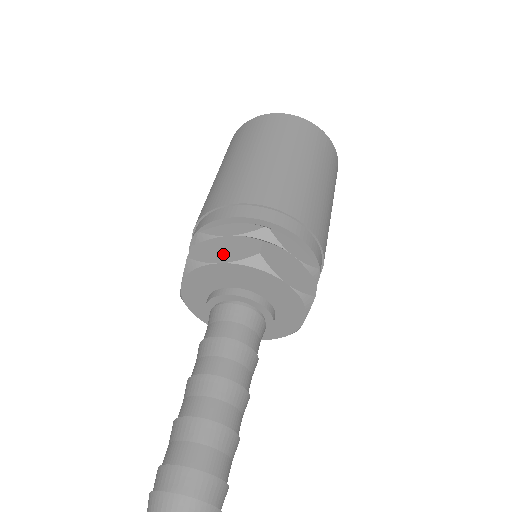
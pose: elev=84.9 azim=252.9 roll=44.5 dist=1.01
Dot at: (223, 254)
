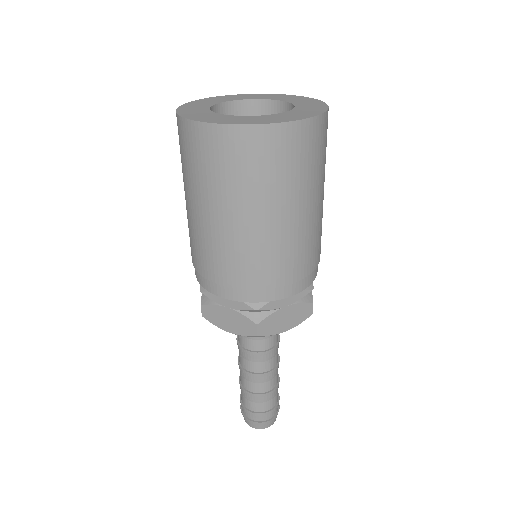
Dot at: (229, 325)
